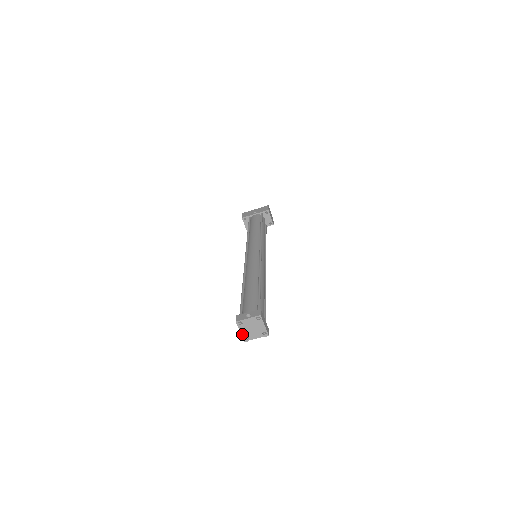
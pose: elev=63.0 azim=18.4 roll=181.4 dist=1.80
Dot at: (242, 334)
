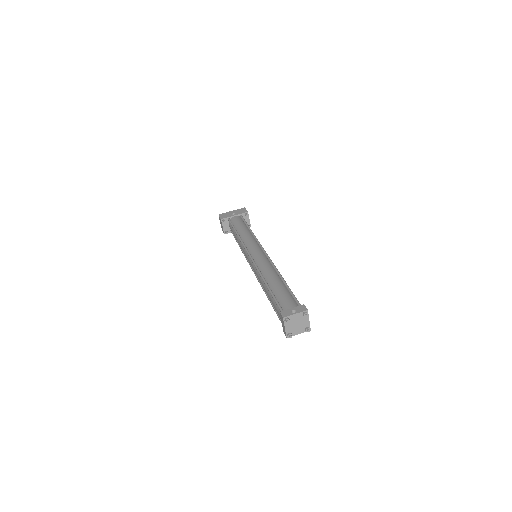
Dot at: (286, 330)
